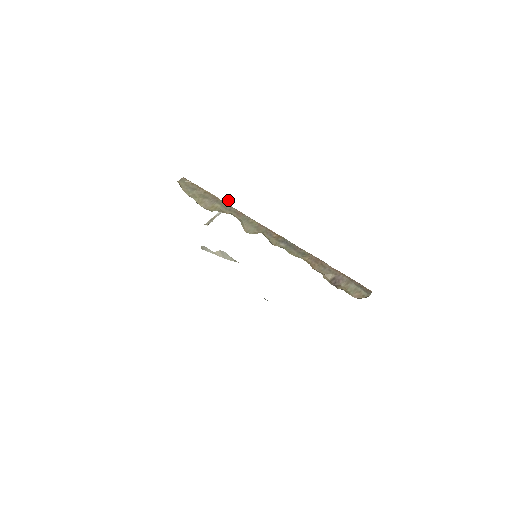
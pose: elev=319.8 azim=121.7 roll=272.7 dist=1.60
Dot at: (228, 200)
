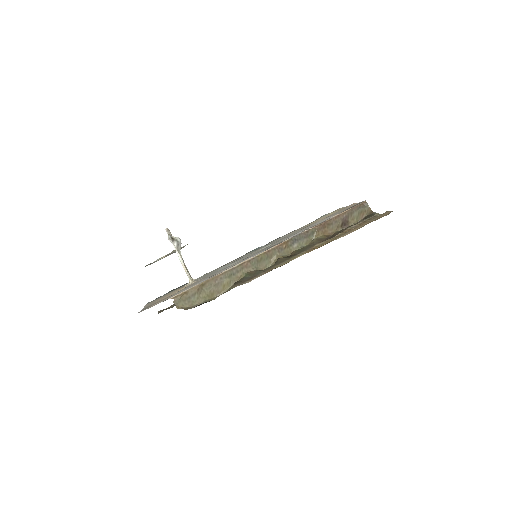
Dot at: (169, 238)
